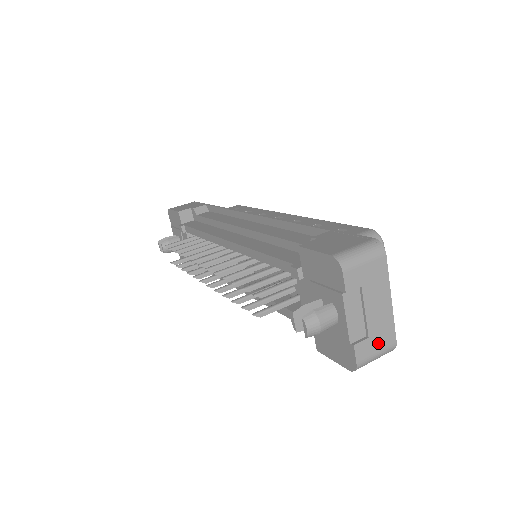
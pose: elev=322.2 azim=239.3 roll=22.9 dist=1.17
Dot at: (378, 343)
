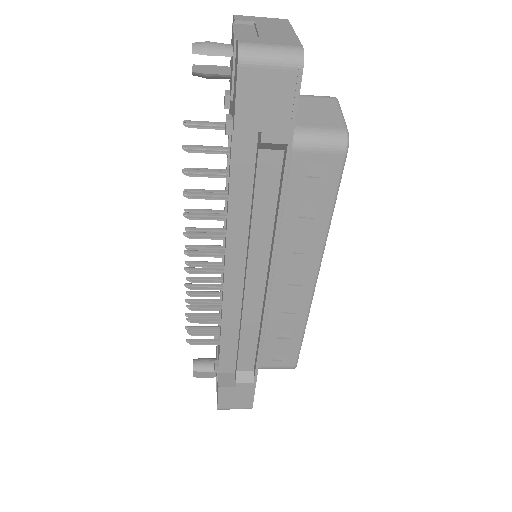
Dot at: (273, 42)
